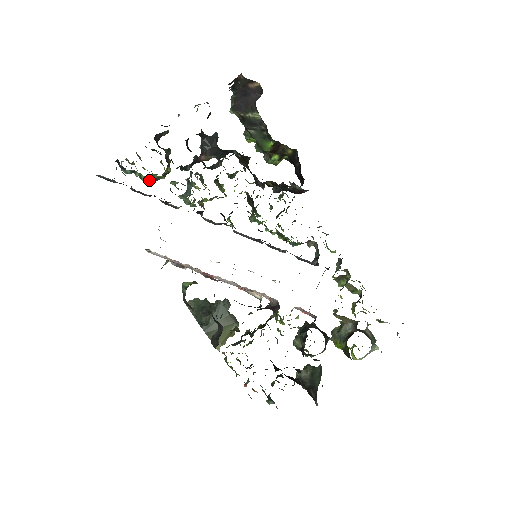
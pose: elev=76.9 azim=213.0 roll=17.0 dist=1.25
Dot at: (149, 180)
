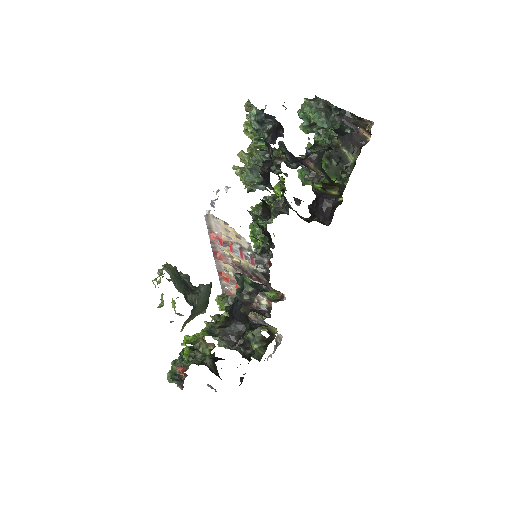
Dot at: (261, 148)
